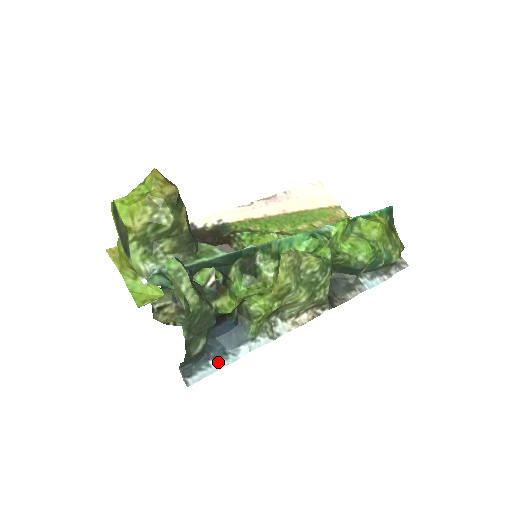
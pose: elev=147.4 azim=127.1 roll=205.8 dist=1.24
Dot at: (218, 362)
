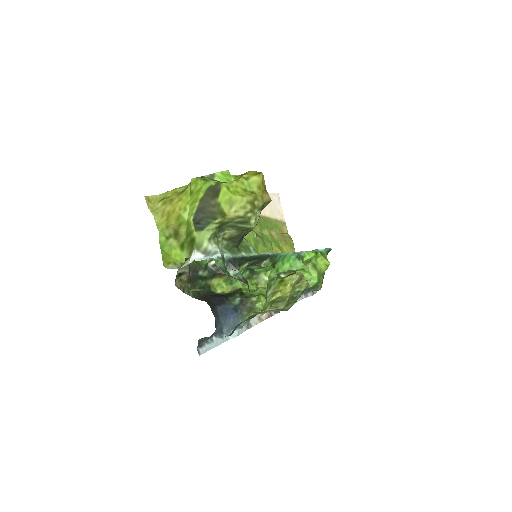
Dot at: (218, 339)
